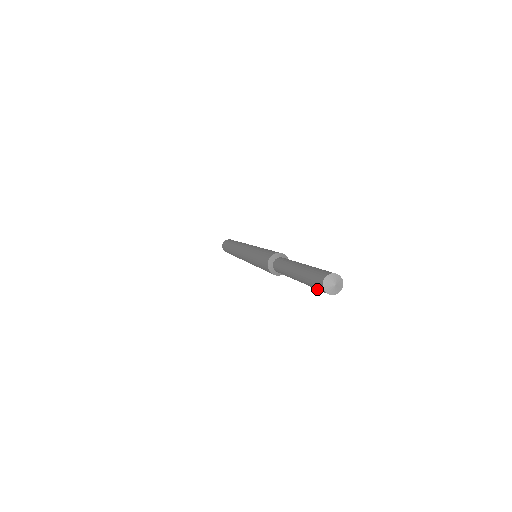
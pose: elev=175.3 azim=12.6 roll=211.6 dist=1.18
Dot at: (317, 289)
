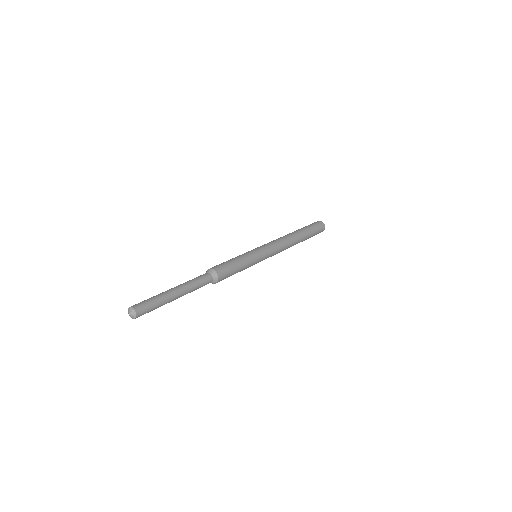
Dot at: (147, 312)
